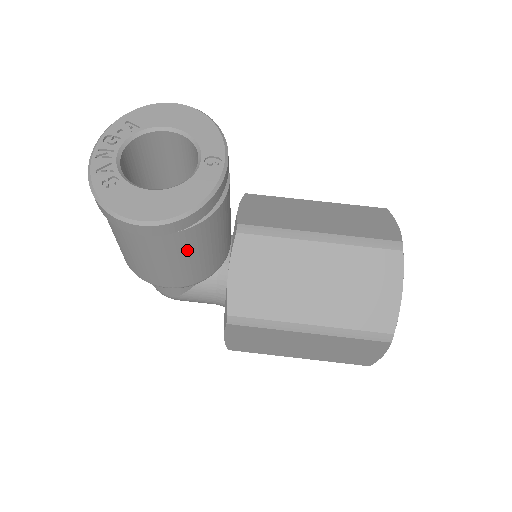
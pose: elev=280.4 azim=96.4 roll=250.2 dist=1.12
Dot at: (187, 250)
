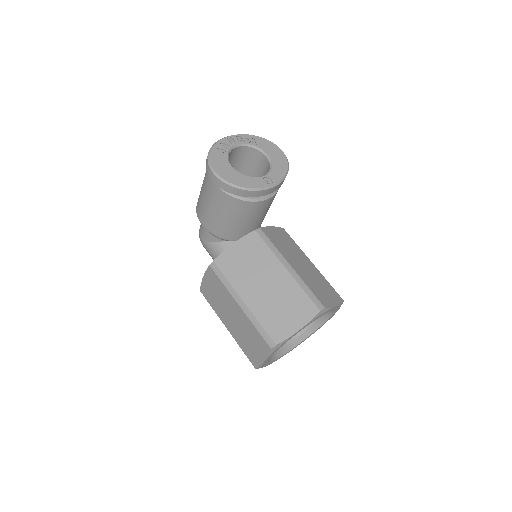
Dot at: (224, 209)
